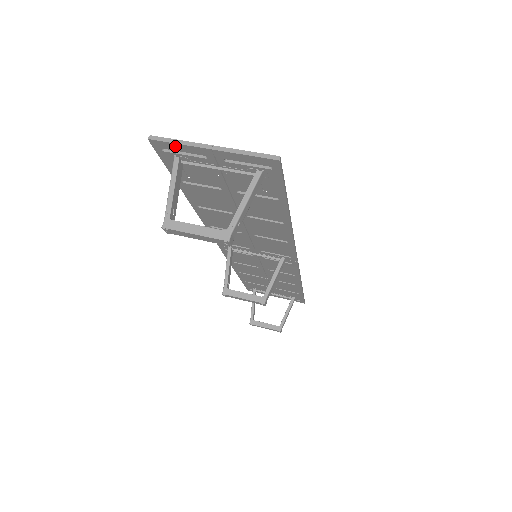
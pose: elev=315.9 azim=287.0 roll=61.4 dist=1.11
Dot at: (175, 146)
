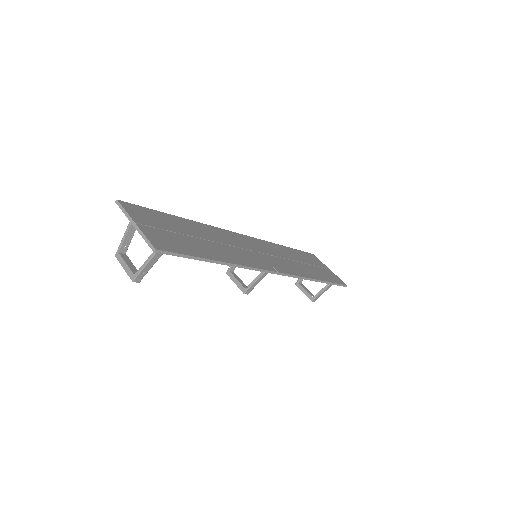
Dot at: (125, 212)
